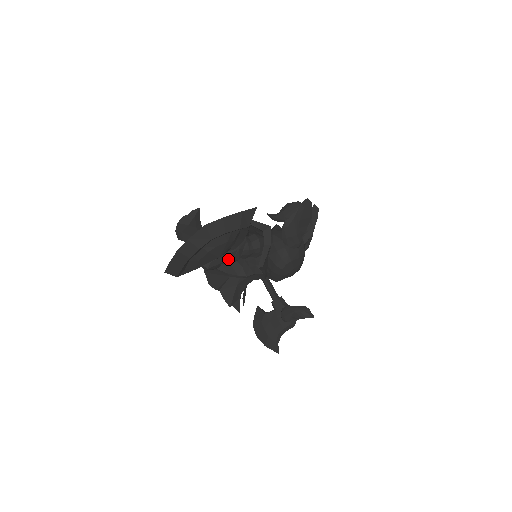
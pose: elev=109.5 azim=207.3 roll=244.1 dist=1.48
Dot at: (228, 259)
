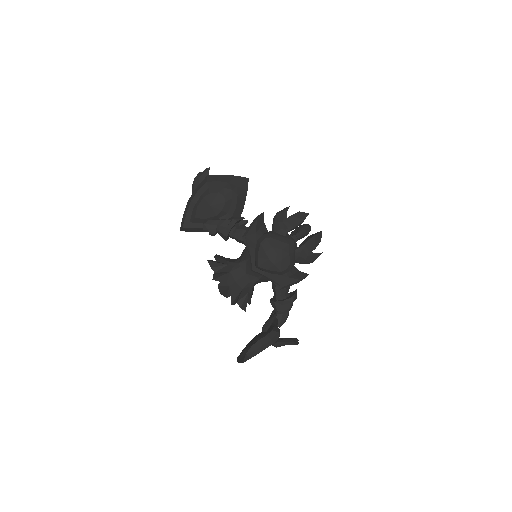
Dot at: (222, 224)
